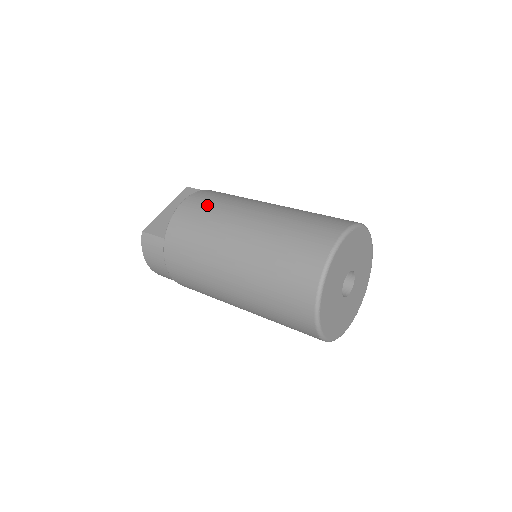
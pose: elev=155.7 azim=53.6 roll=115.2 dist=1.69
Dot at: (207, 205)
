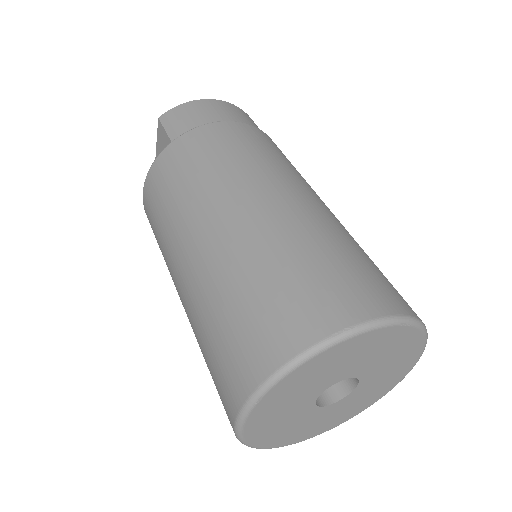
Dot at: (154, 219)
